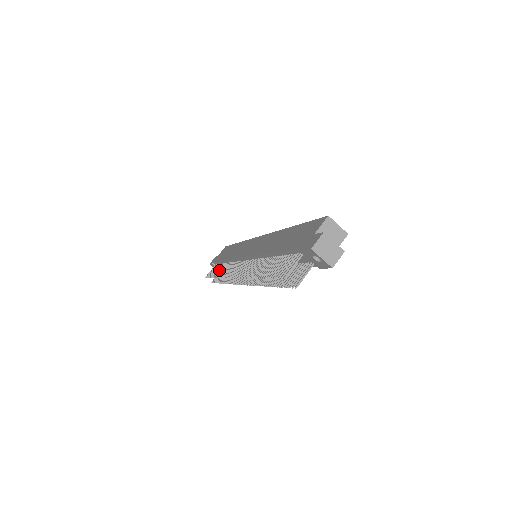
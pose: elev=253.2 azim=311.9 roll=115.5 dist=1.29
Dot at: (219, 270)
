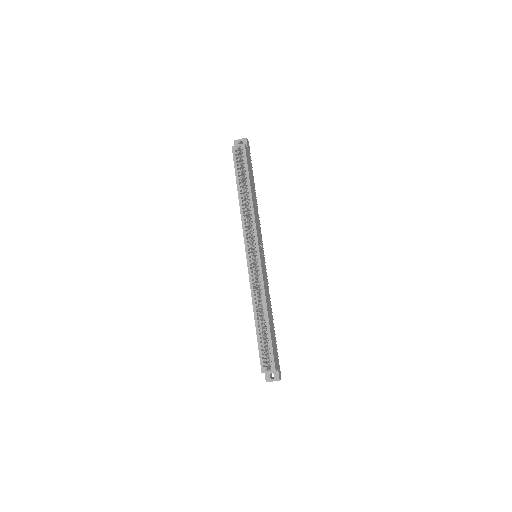
Dot at: occluded
